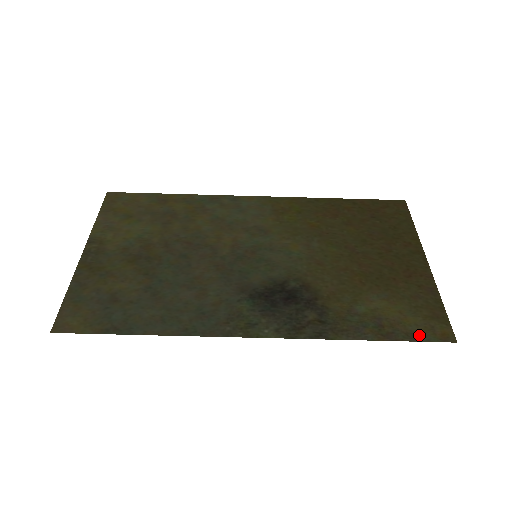
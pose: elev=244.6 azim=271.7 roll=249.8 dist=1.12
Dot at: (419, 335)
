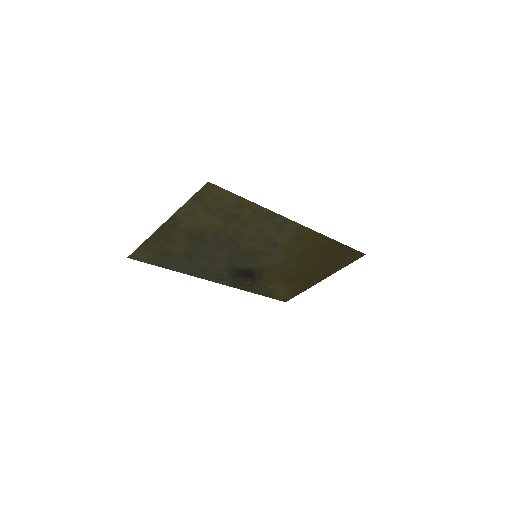
Dot at: (277, 298)
